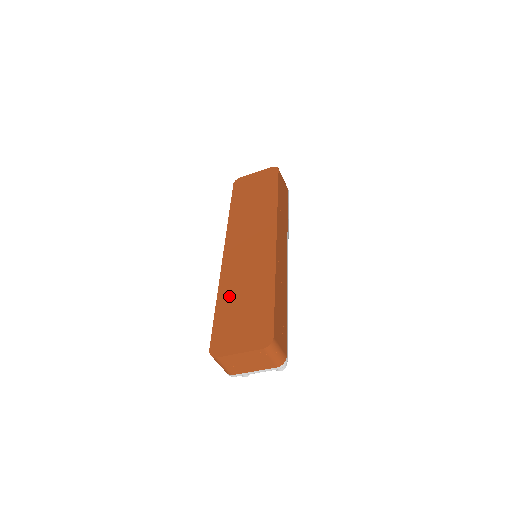
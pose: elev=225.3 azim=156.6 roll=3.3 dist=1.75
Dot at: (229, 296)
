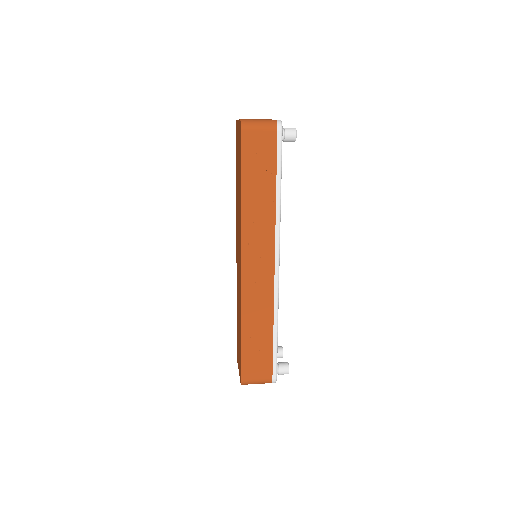
Dot at: (237, 310)
